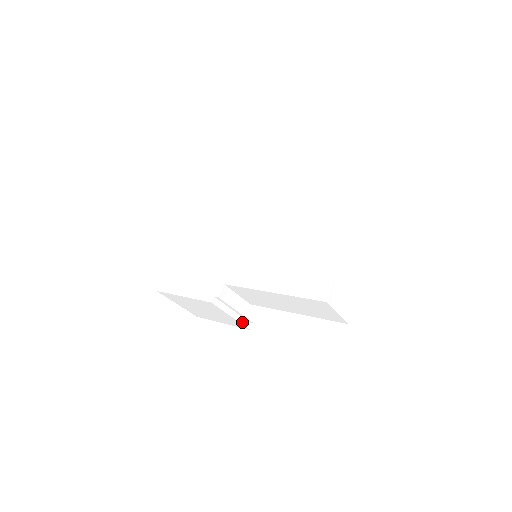
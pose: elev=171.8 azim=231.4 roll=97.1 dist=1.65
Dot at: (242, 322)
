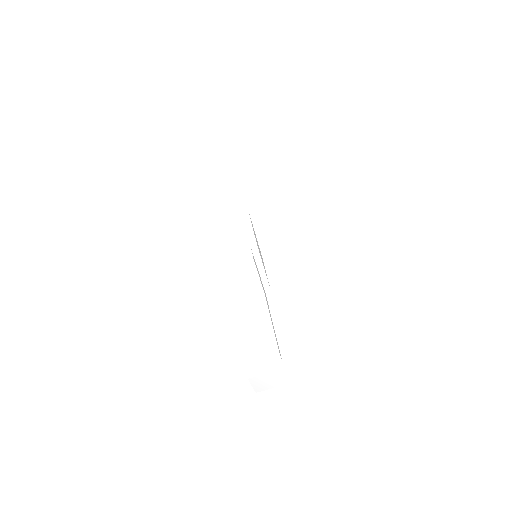
Dot at: occluded
